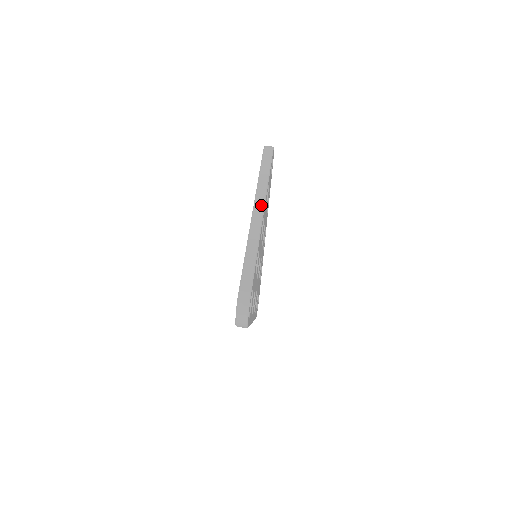
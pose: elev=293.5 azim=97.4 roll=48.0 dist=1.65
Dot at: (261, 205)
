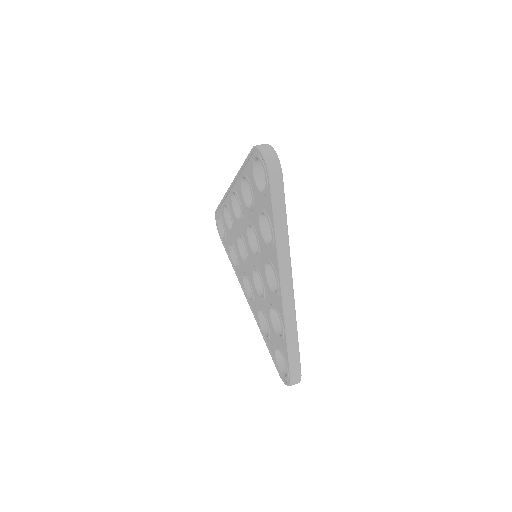
Dot at: occluded
